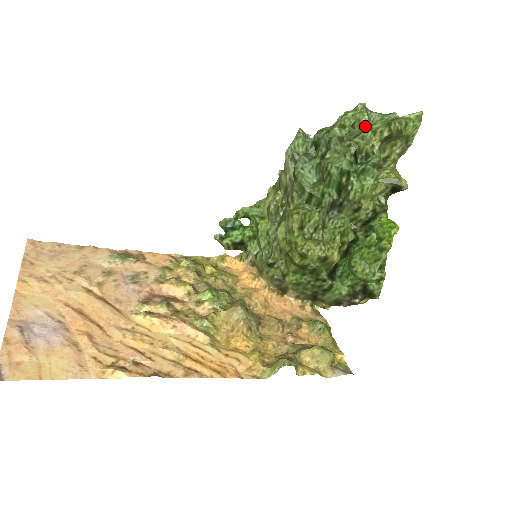
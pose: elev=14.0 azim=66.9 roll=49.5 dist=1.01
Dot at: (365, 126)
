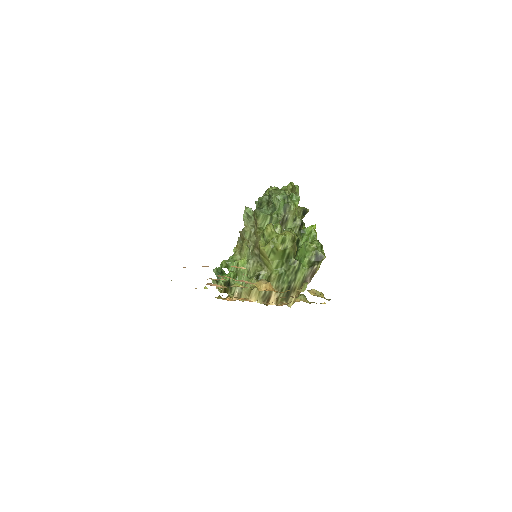
Dot at: occluded
